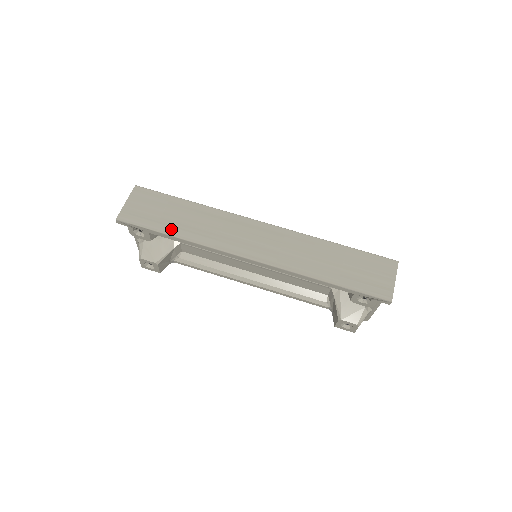
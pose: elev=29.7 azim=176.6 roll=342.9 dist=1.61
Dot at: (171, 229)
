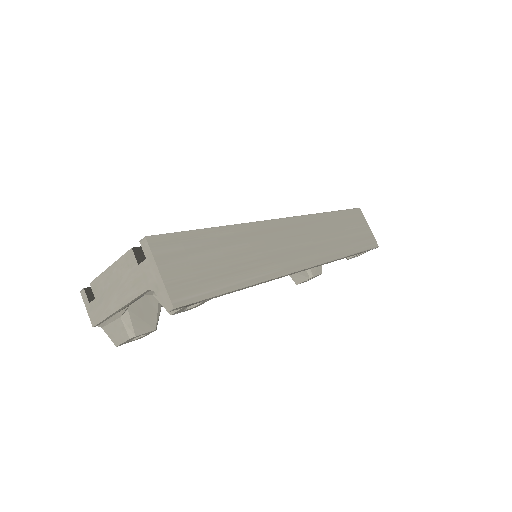
Dot at: (234, 278)
